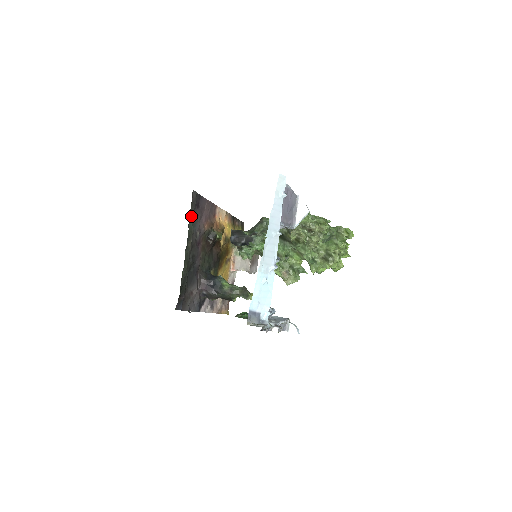
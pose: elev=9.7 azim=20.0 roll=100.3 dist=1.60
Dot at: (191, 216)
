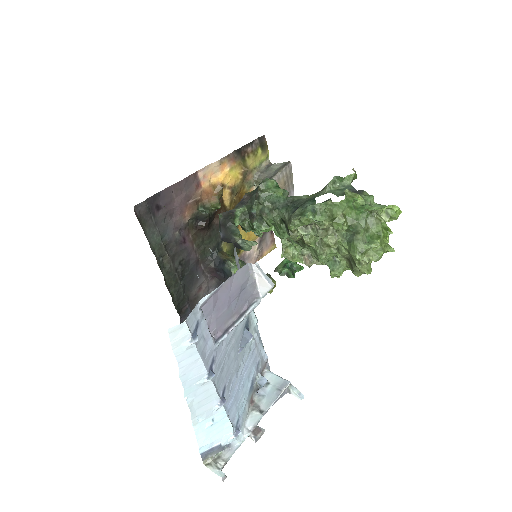
Dot at: (151, 232)
